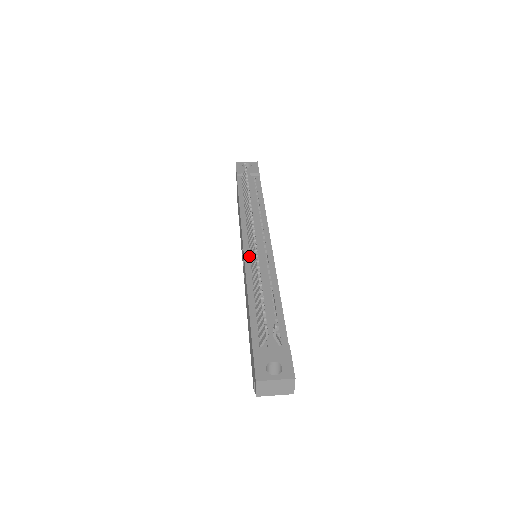
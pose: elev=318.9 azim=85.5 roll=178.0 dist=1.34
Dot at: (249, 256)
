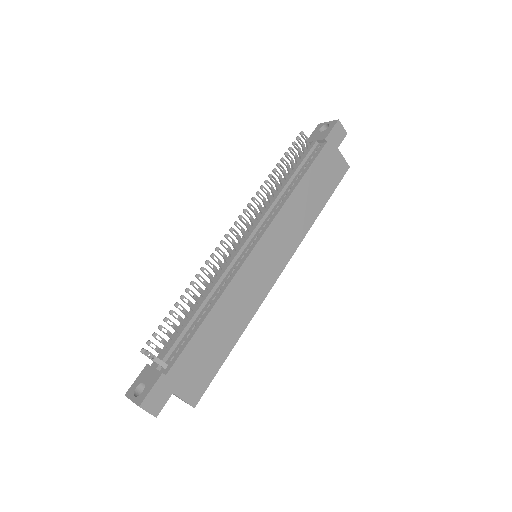
Dot at: occluded
